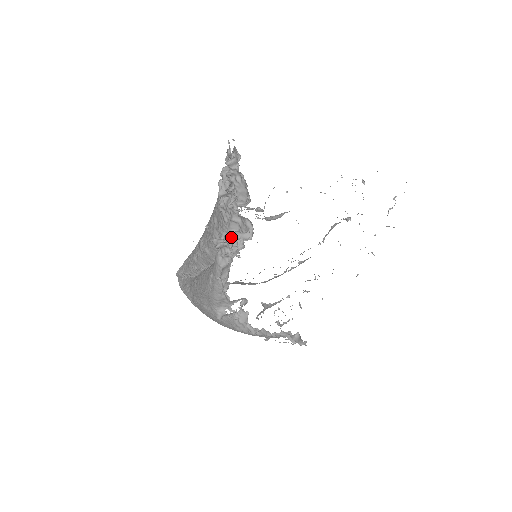
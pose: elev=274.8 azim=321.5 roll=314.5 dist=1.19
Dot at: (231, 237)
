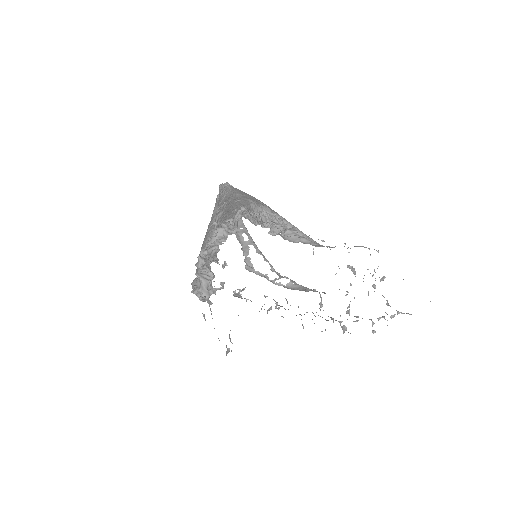
Dot at: (199, 279)
